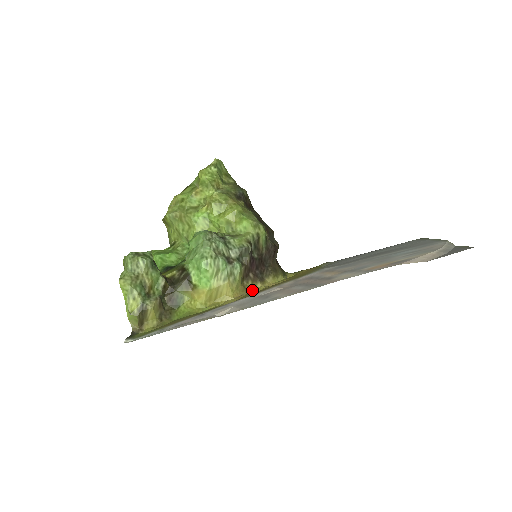
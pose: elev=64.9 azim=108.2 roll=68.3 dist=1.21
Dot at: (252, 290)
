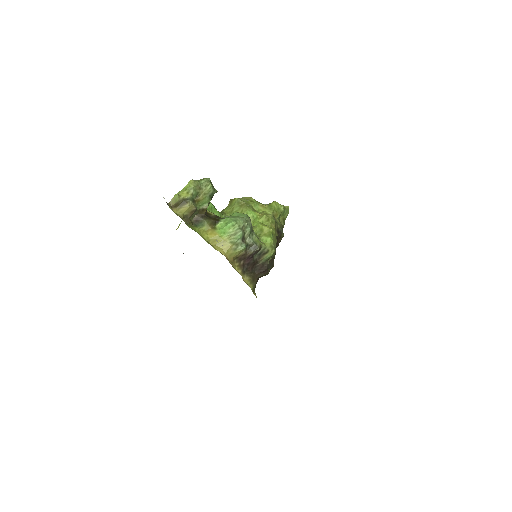
Dot at: (234, 267)
